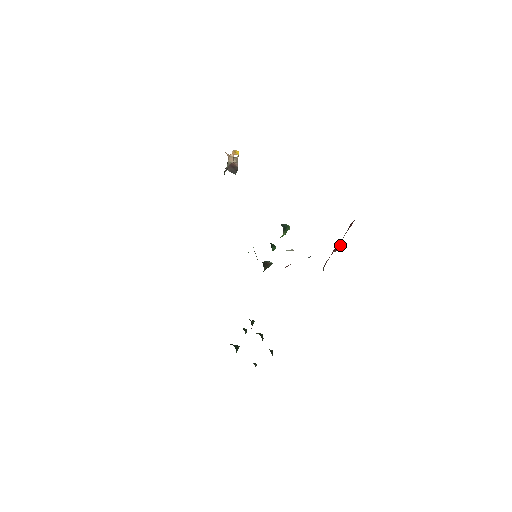
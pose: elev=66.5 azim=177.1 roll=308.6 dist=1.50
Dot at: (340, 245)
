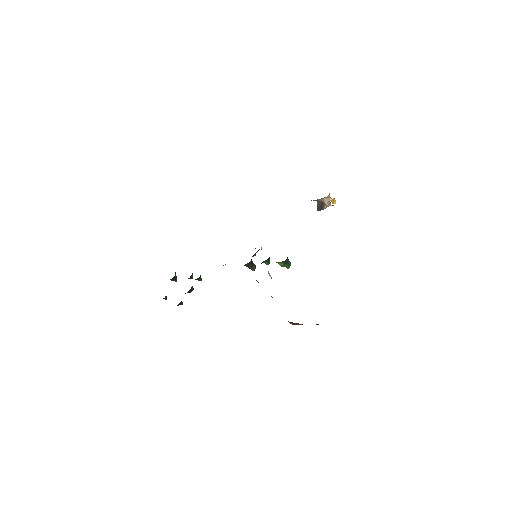
Dot at: (296, 324)
